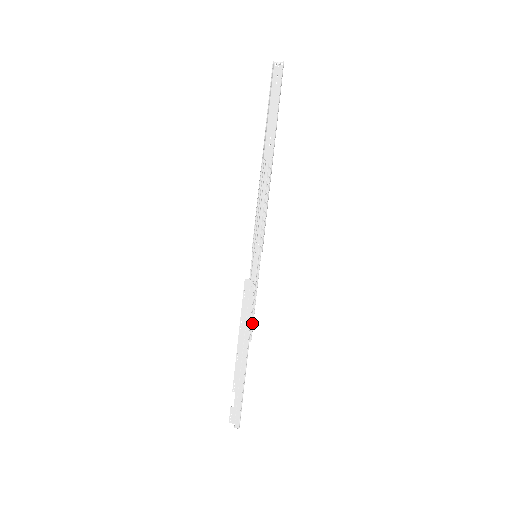
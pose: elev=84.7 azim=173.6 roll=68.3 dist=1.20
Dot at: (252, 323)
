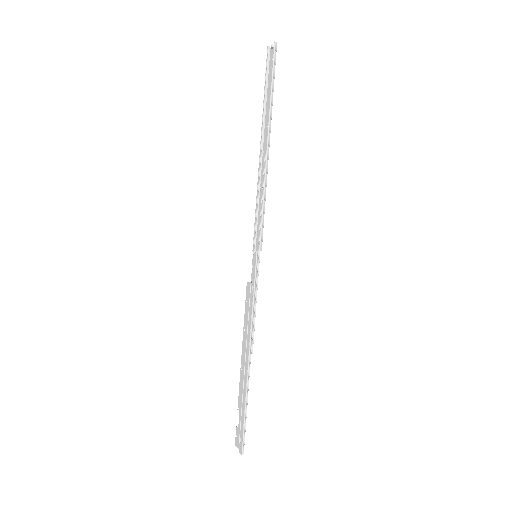
Dot at: (252, 332)
